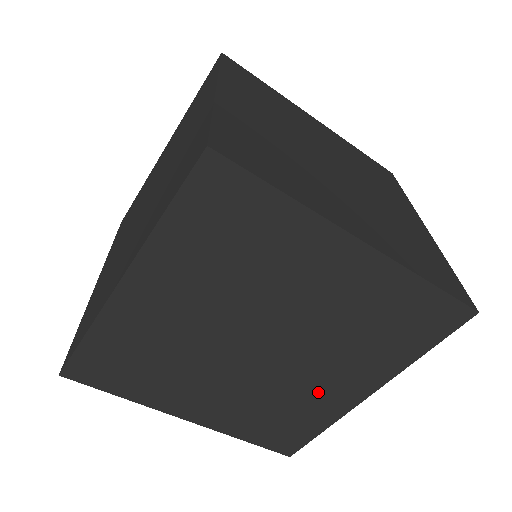
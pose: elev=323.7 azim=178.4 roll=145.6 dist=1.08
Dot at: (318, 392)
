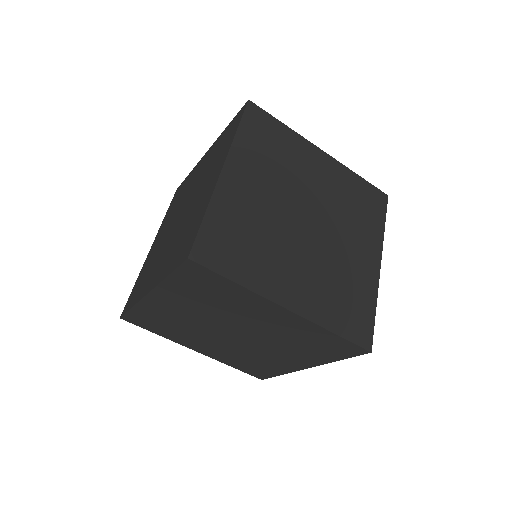
Dot at: (274, 359)
